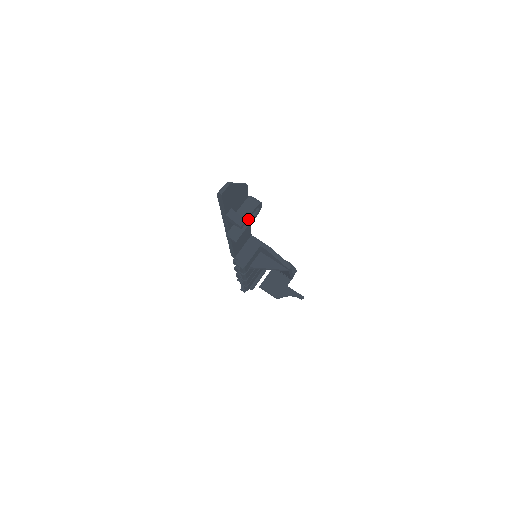
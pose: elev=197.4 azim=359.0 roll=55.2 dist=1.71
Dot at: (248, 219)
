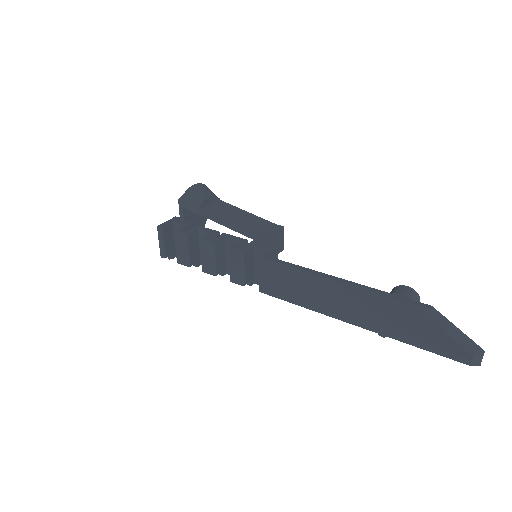
Dot at: occluded
